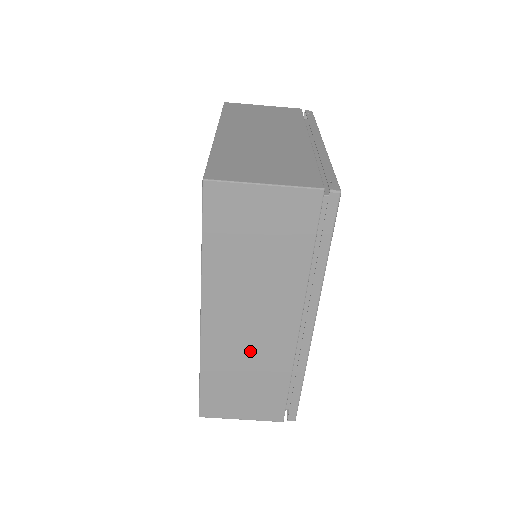
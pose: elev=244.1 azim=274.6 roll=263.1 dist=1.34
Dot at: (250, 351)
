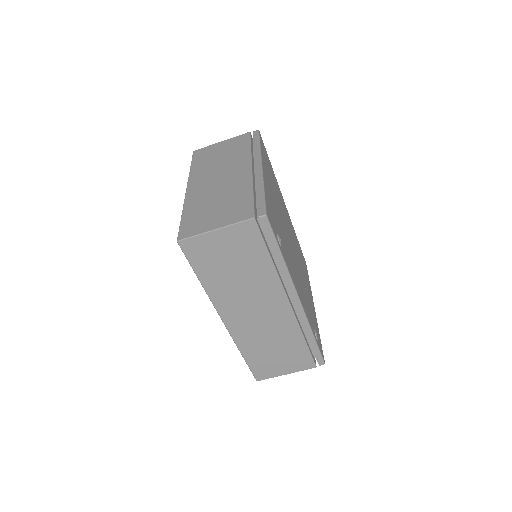
Dot at: (266, 329)
